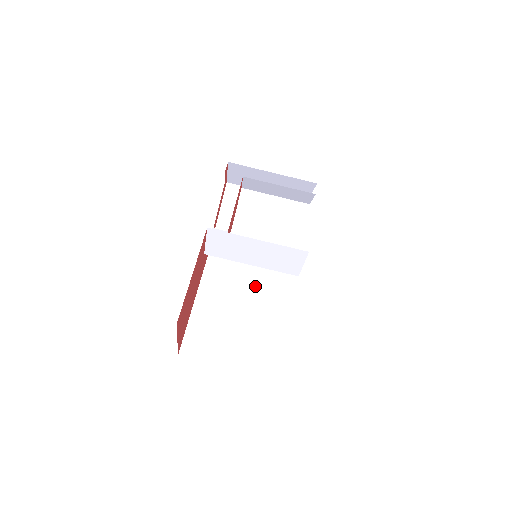
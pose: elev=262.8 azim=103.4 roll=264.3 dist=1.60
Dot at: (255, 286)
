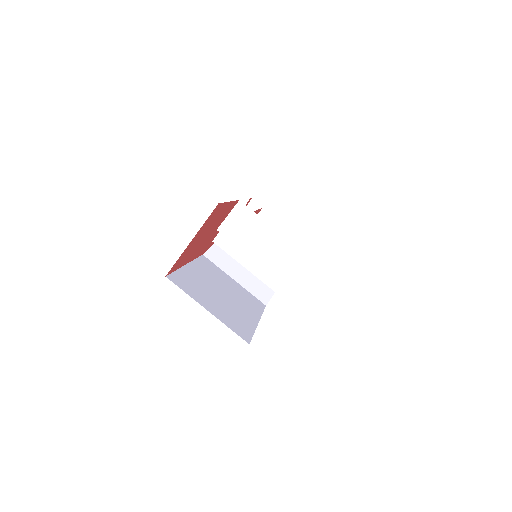
Dot at: (236, 292)
